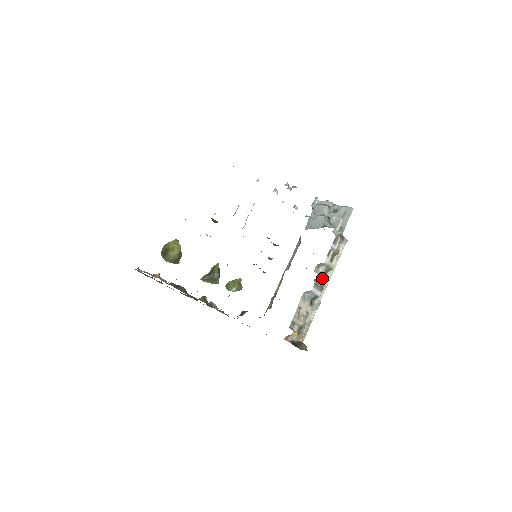
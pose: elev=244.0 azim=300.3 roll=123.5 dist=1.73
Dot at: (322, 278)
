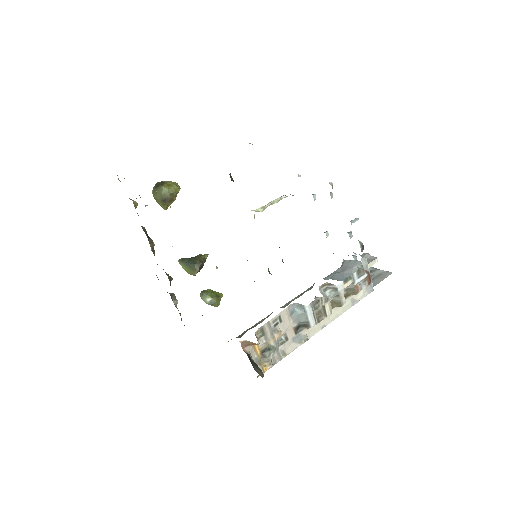
Dot at: (325, 304)
